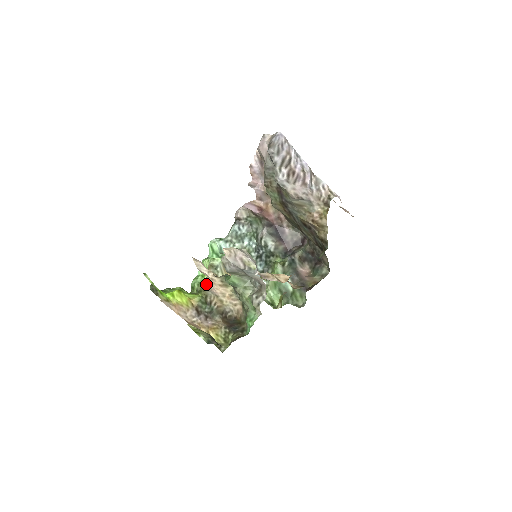
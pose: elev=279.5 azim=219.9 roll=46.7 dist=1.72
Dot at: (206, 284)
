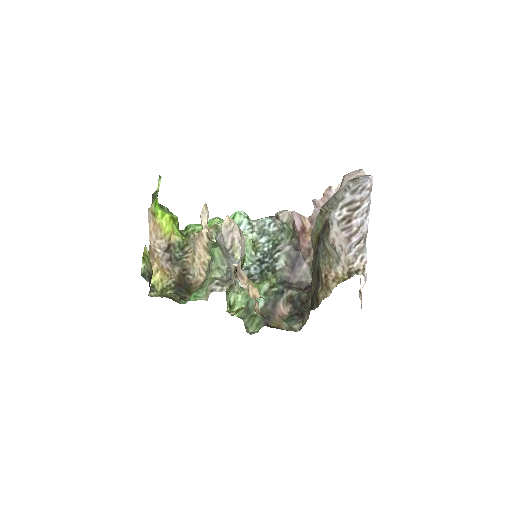
Dot at: (196, 235)
